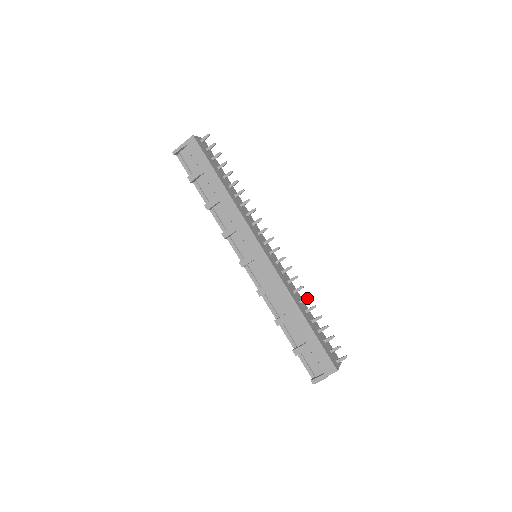
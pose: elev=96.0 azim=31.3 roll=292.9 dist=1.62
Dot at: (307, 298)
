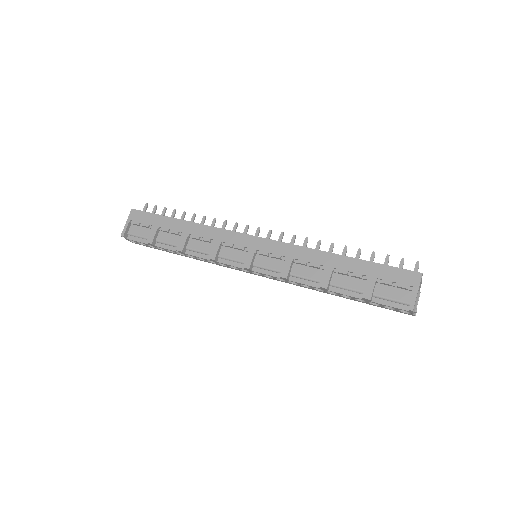
Dot at: (332, 246)
